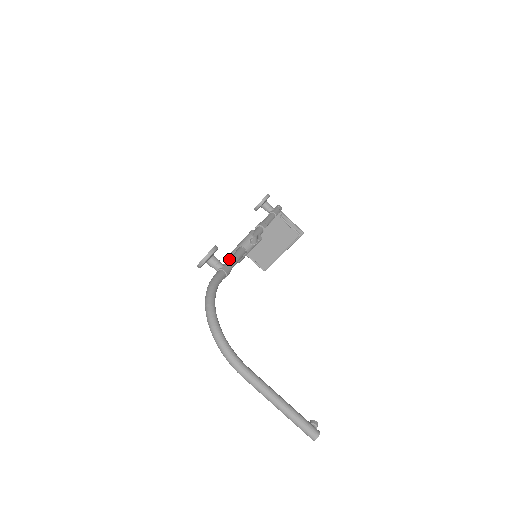
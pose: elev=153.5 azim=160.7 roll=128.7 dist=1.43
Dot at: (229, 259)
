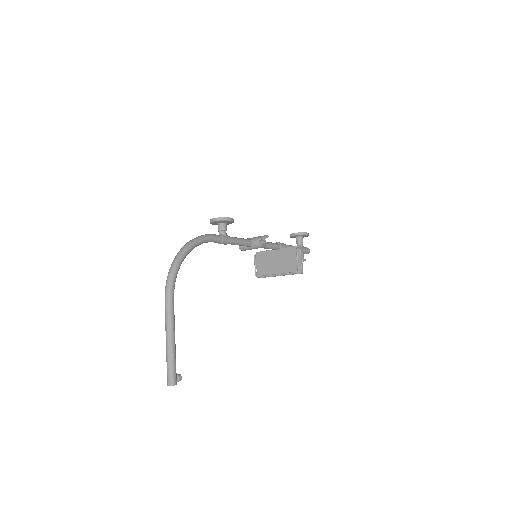
Dot at: (235, 237)
